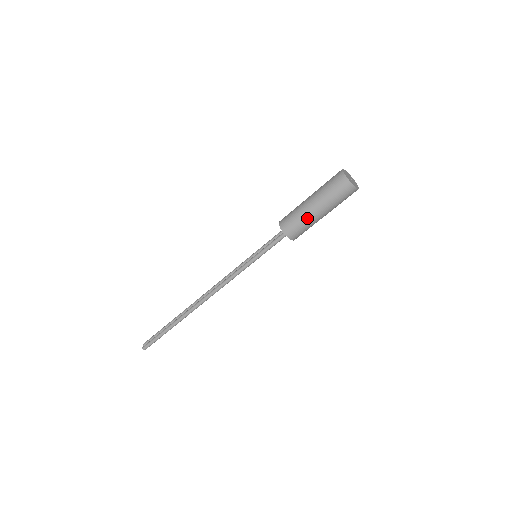
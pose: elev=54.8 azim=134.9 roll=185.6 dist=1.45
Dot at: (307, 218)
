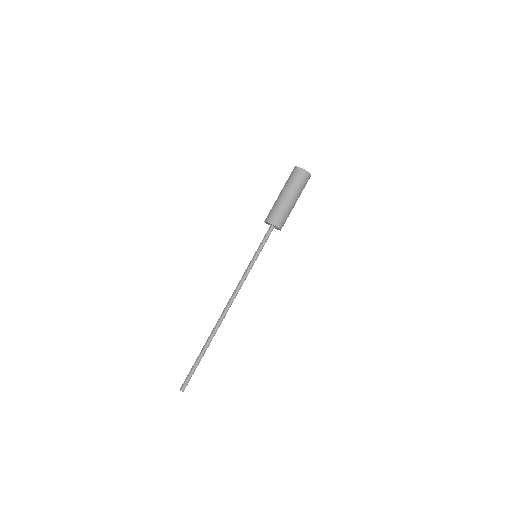
Dot at: (282, 205)
